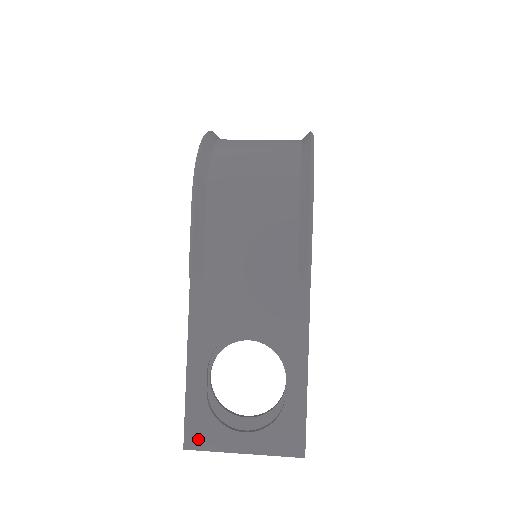
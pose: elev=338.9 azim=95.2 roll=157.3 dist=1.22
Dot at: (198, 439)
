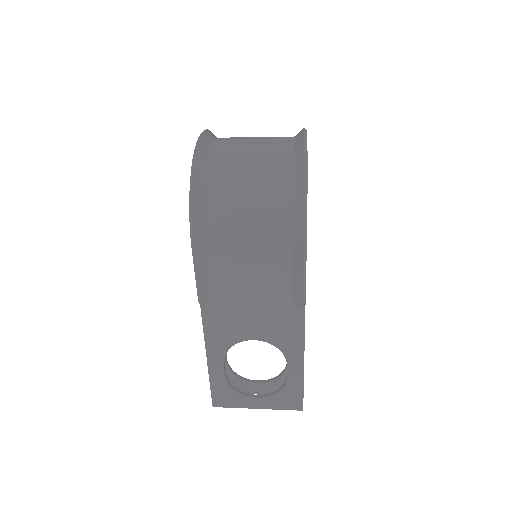
Dot at: (223, 401)
